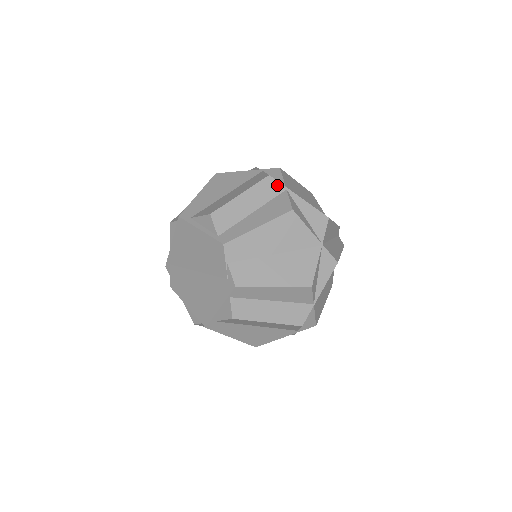
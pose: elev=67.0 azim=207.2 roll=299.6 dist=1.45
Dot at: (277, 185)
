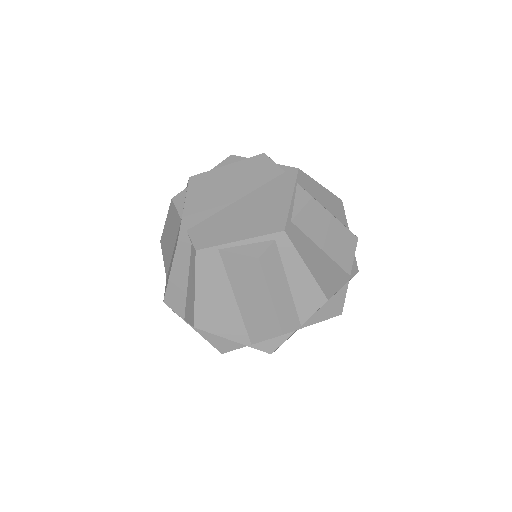
Dot at: occluded
